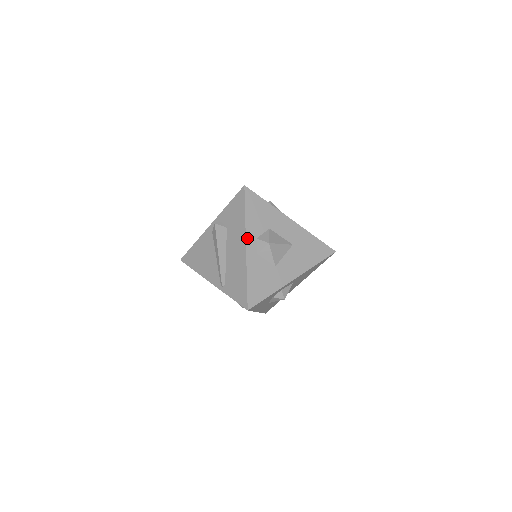
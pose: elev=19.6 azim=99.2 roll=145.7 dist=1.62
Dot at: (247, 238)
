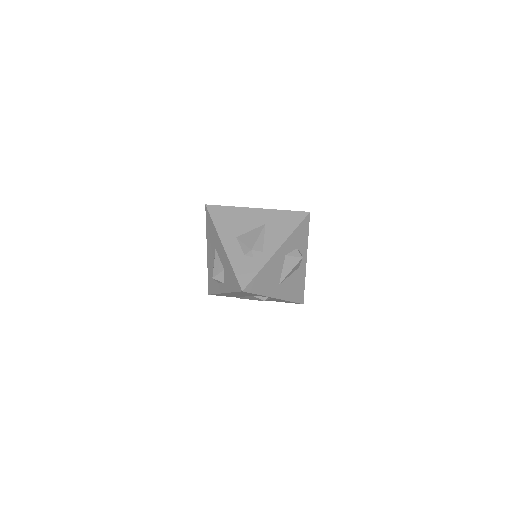
Dot at: occluded
